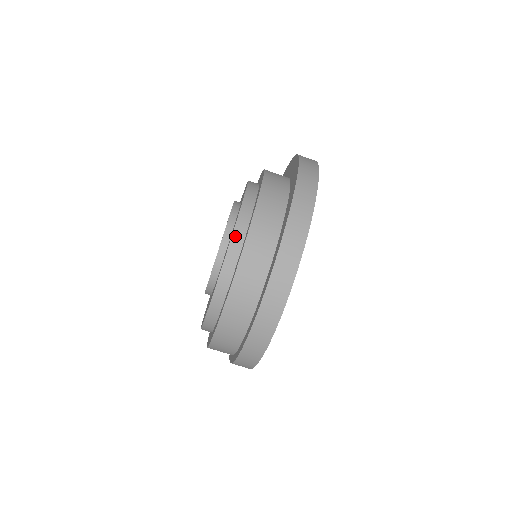
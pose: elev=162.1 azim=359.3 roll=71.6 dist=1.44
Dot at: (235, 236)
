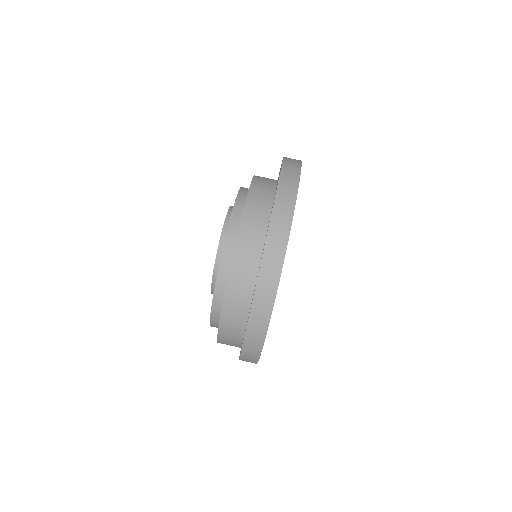
Dot at: (216, 297)
